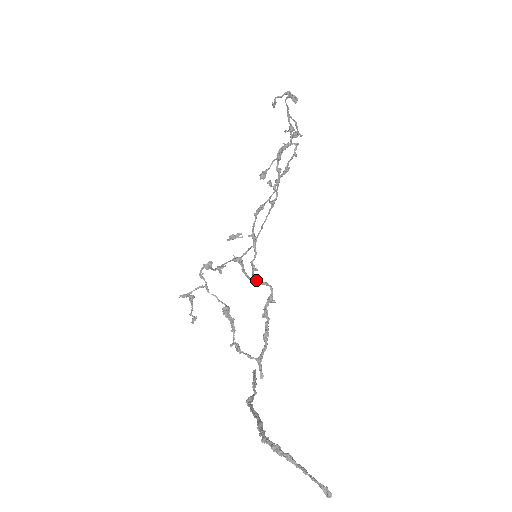
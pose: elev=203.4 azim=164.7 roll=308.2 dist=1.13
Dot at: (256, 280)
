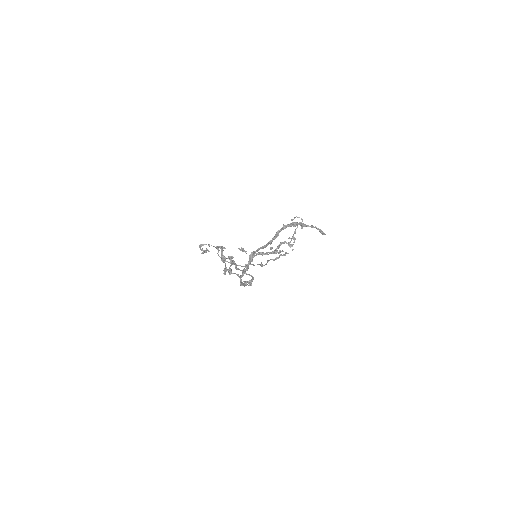
Dot at: occluded
